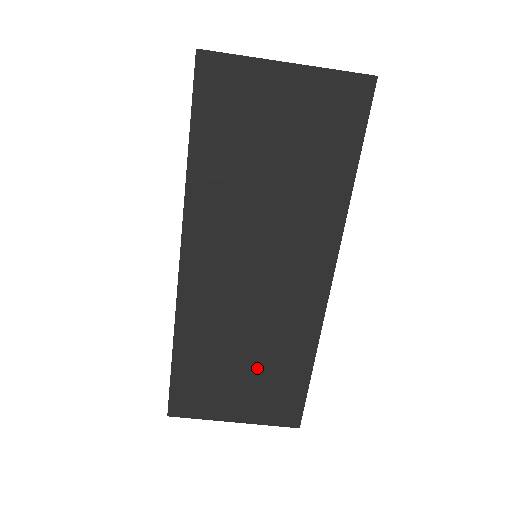
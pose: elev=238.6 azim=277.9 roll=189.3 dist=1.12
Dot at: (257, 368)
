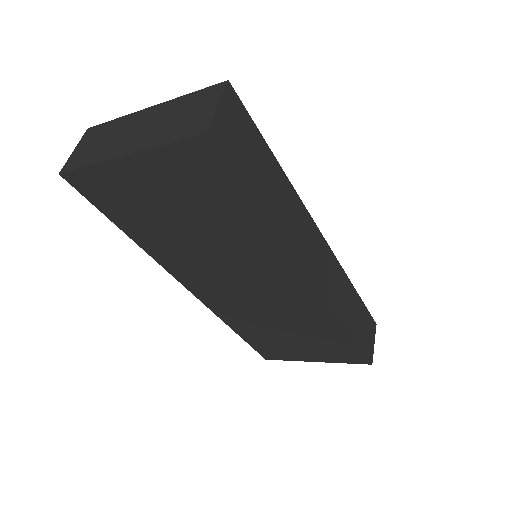
Dot at: (304, 337)
